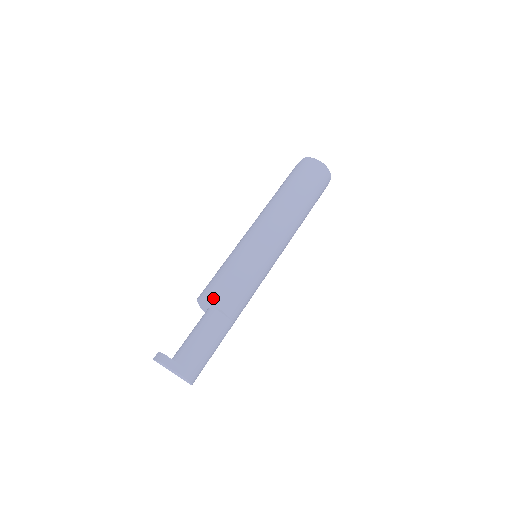
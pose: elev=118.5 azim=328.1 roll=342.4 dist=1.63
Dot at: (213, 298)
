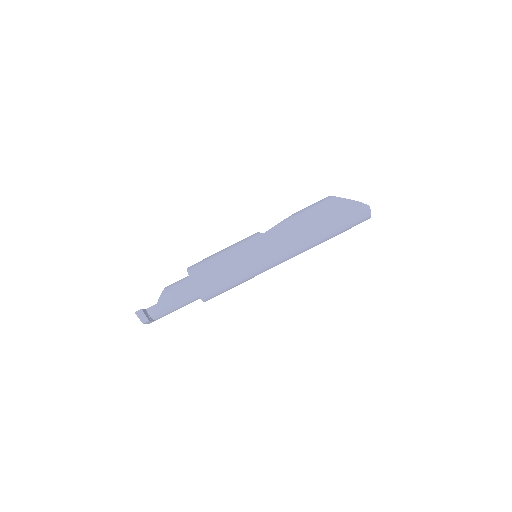
Dot at: (206, 298)
